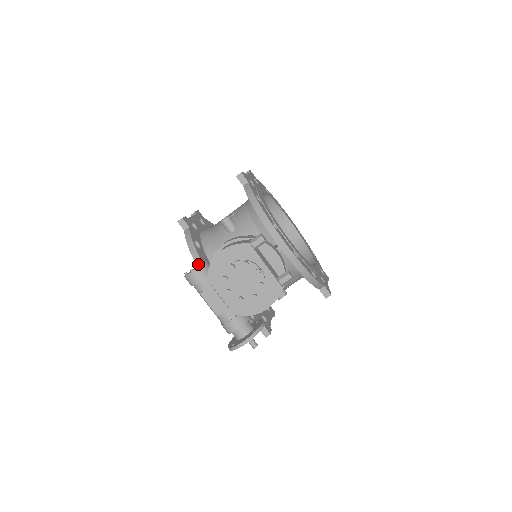
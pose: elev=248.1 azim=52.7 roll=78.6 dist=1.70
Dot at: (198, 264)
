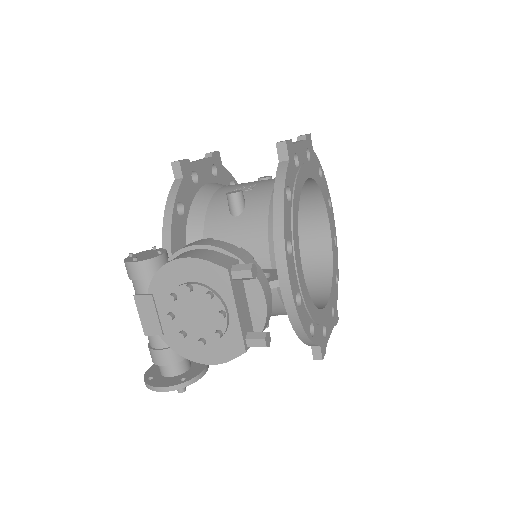
Dot at: (155, 248)
